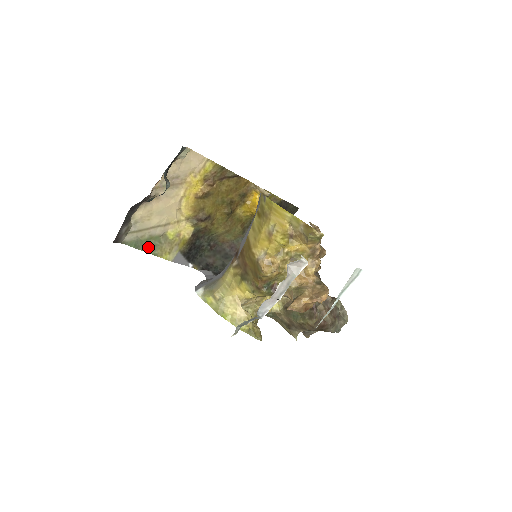
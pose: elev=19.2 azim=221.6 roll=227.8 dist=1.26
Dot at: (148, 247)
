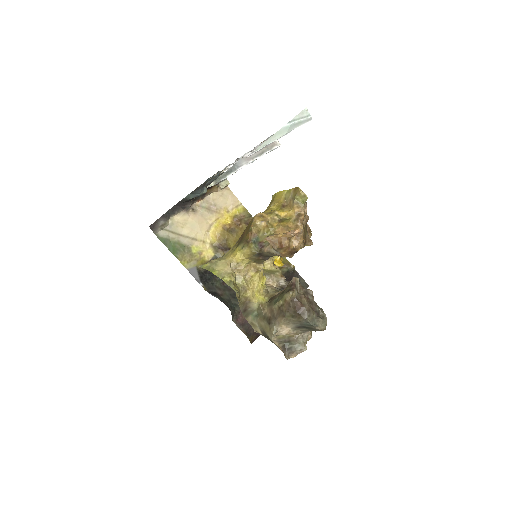
Dot at: (173, 249)
